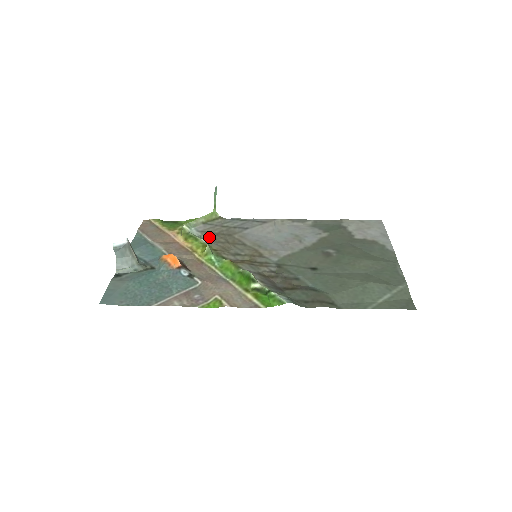
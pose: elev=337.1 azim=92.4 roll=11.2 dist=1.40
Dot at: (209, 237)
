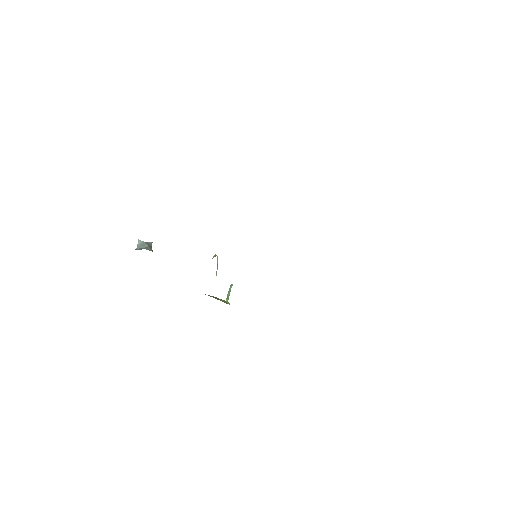
Dot at: occluded
